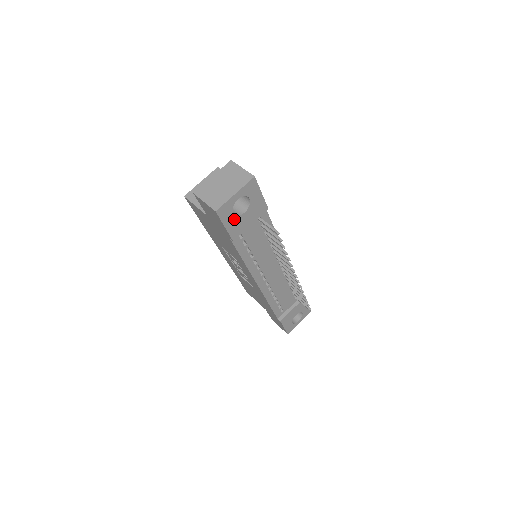
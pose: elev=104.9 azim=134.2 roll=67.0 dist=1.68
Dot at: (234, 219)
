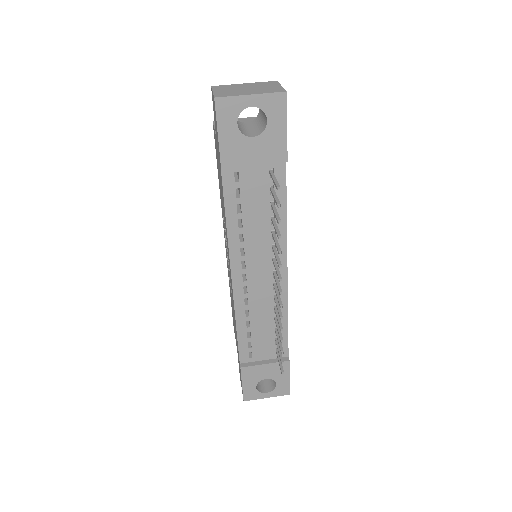
Dot at: (235, 134)
